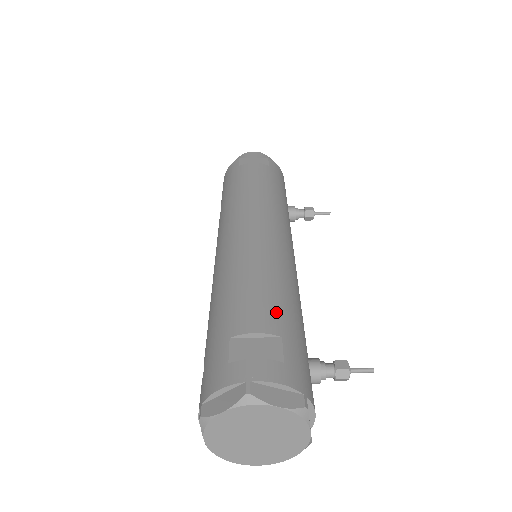
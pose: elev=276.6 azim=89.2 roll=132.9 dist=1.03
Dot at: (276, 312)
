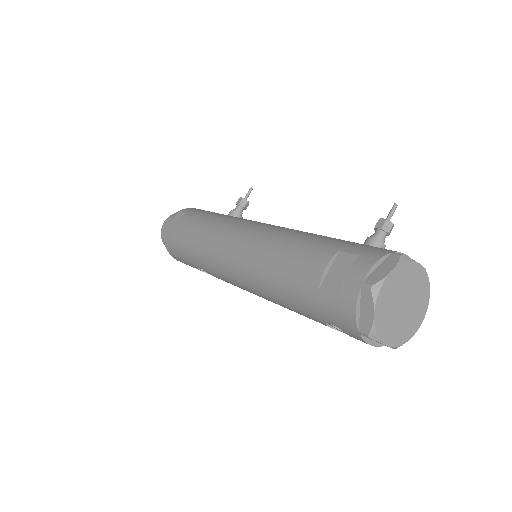
Dot at: (317, 248)
